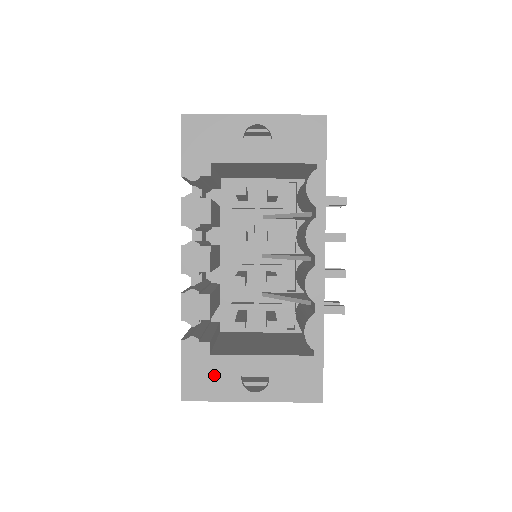
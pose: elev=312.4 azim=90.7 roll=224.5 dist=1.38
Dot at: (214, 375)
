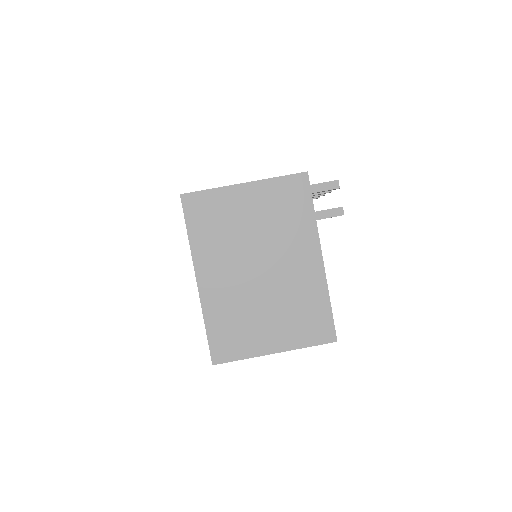
Dot at: occluded
